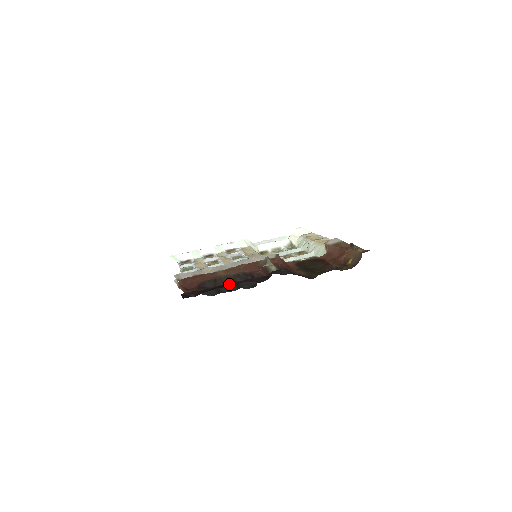
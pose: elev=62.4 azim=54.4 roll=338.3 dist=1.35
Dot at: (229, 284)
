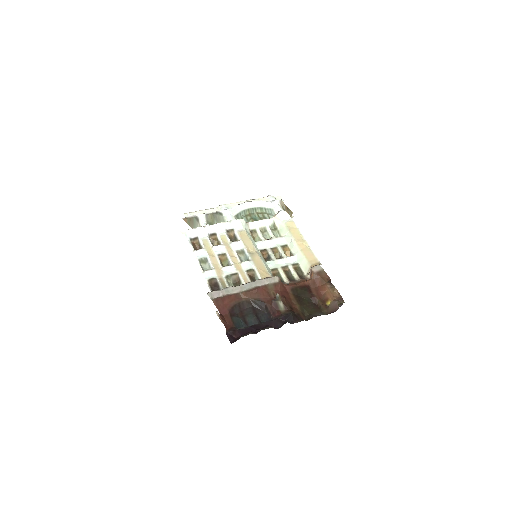
Dot at: (257, 327)
